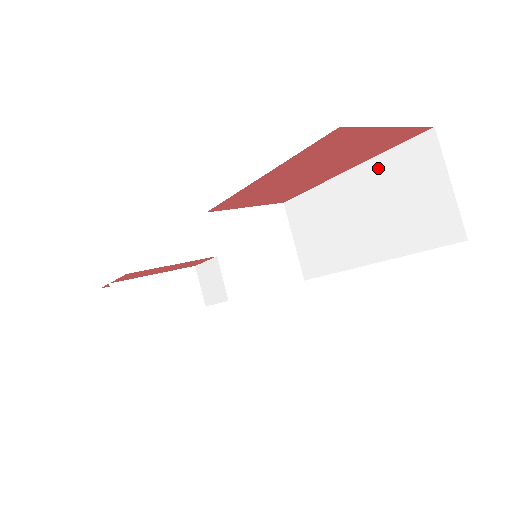
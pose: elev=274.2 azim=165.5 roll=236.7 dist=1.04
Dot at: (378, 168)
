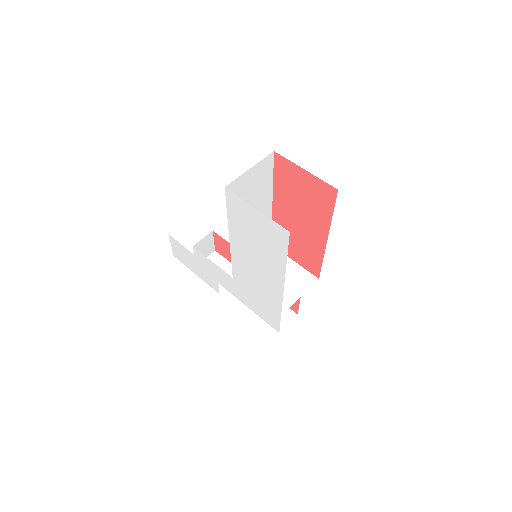
Dot at: occluded
